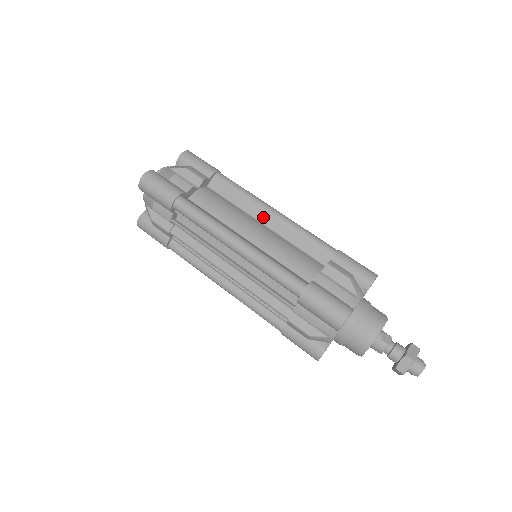
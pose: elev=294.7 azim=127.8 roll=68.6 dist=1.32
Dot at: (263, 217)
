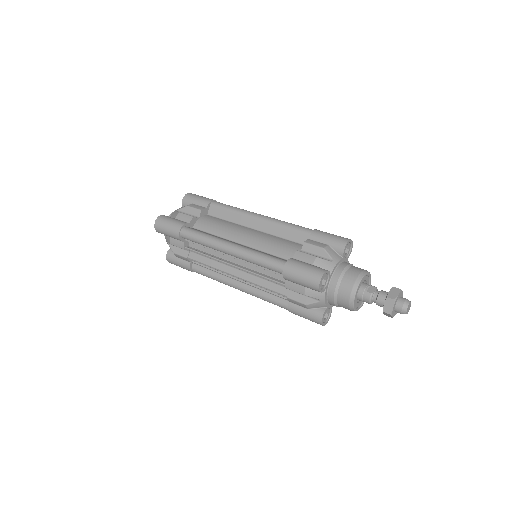
Dot at: (252, 223)
